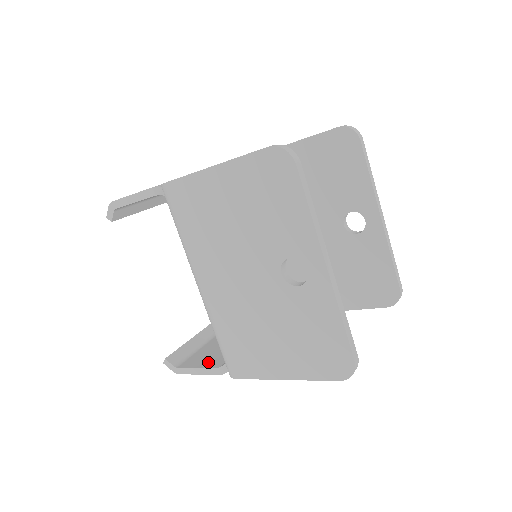
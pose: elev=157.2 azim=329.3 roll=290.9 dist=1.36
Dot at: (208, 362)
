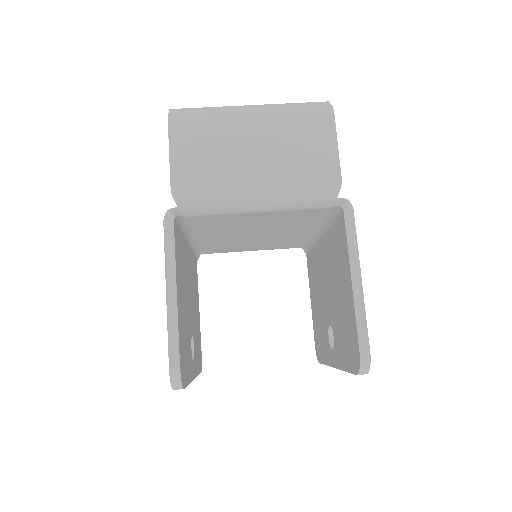
Dot at: occluded
